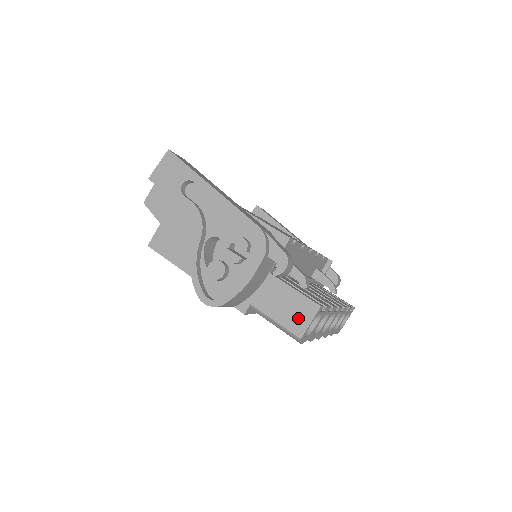
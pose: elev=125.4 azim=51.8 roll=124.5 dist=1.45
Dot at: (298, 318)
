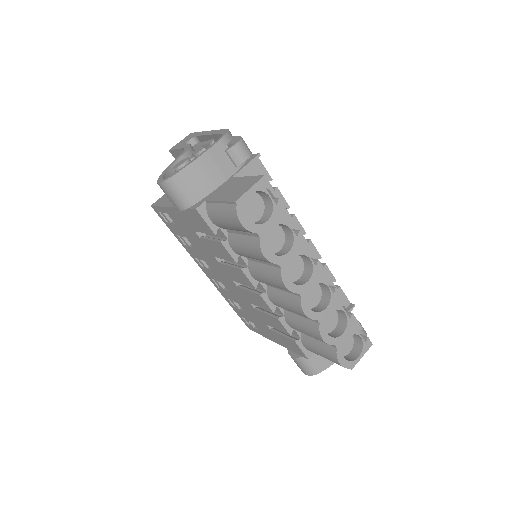
Dot at: (240, 190)
